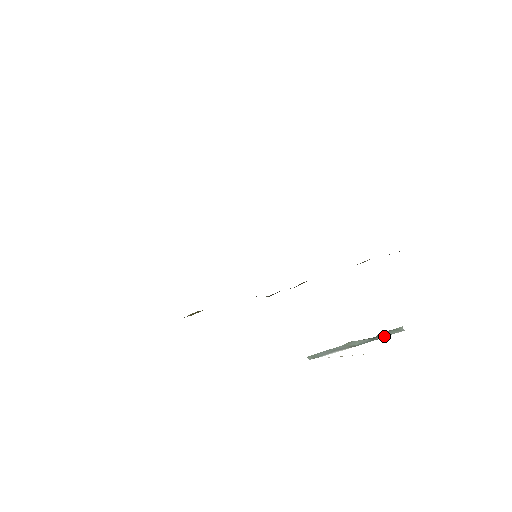
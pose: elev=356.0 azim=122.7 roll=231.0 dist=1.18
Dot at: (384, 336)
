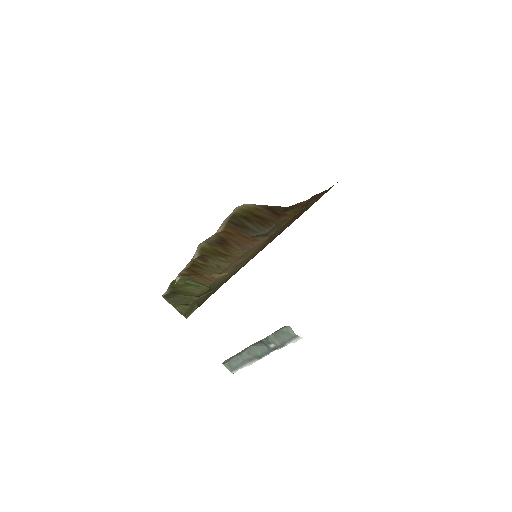
Dot at: (280, 343)
